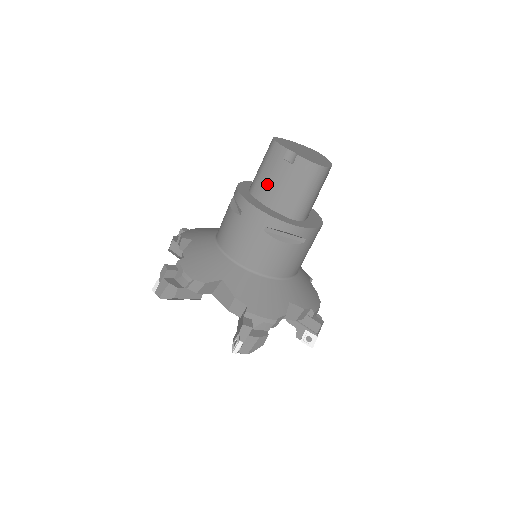
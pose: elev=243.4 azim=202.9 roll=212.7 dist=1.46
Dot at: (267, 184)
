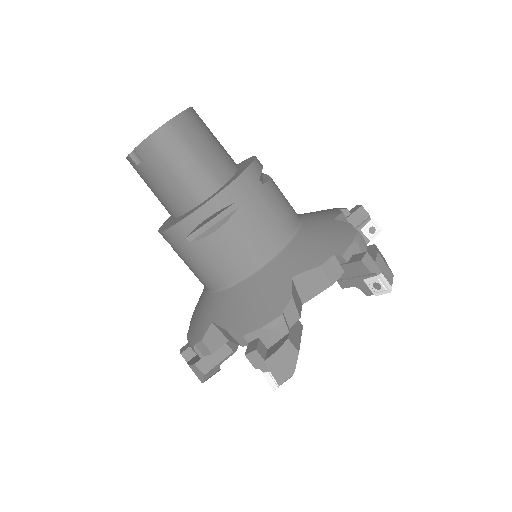
Dot at: (160, 198)
